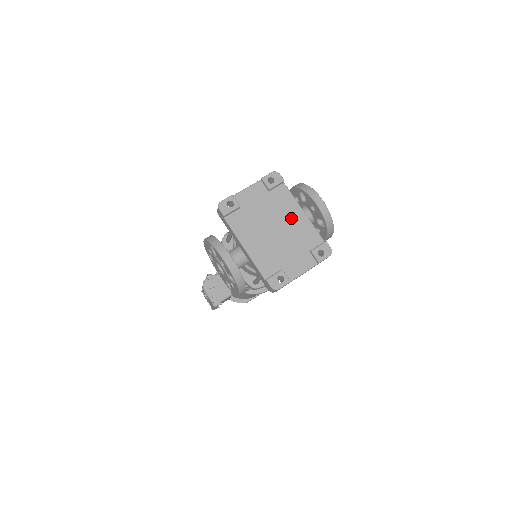
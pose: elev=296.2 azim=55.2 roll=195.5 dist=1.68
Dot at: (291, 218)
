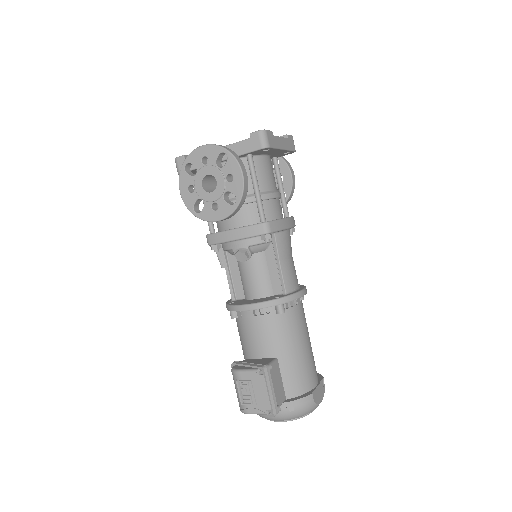
Dot at: occluded
